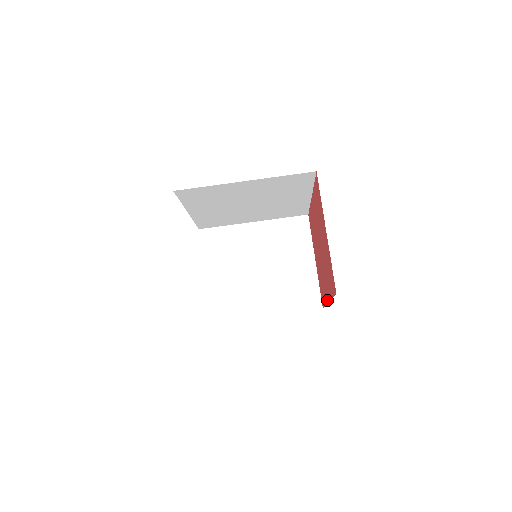
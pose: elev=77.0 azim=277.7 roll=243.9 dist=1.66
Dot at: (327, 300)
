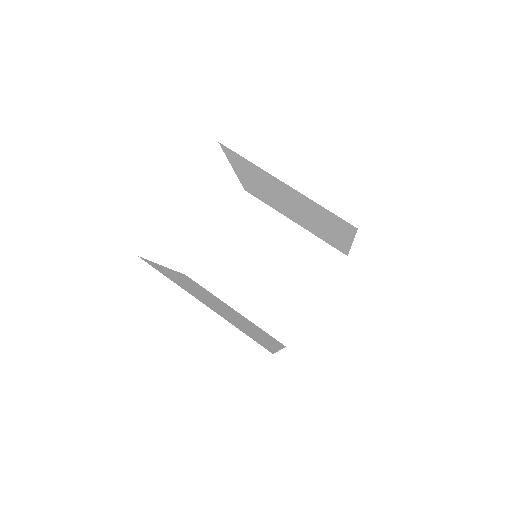
Dot at: occluded
